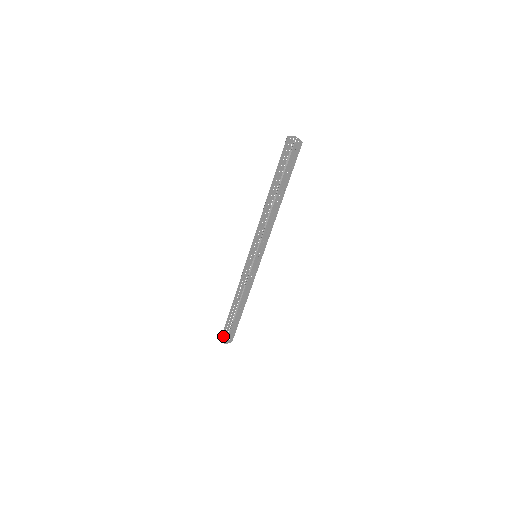
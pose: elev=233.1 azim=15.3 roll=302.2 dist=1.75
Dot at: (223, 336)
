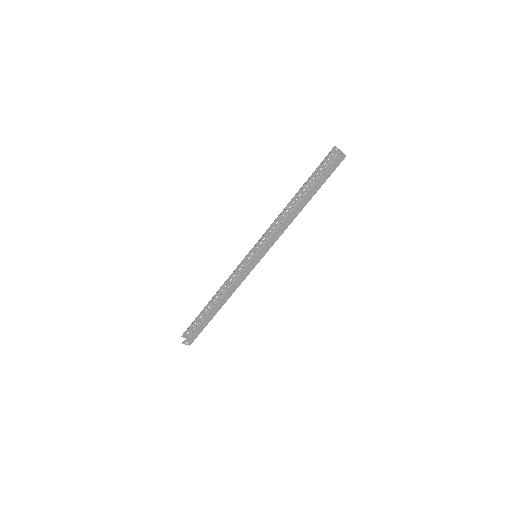
Dot at: (184, 336)
